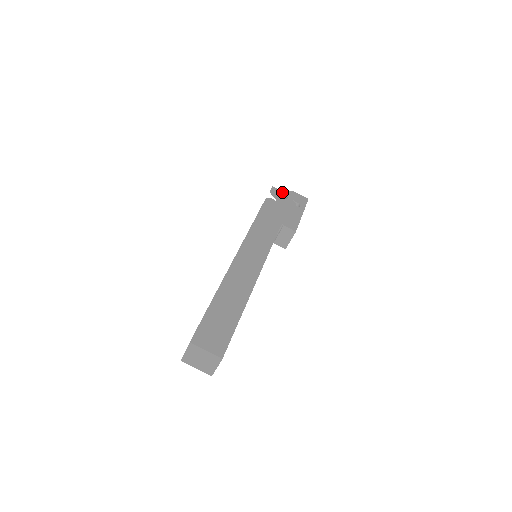
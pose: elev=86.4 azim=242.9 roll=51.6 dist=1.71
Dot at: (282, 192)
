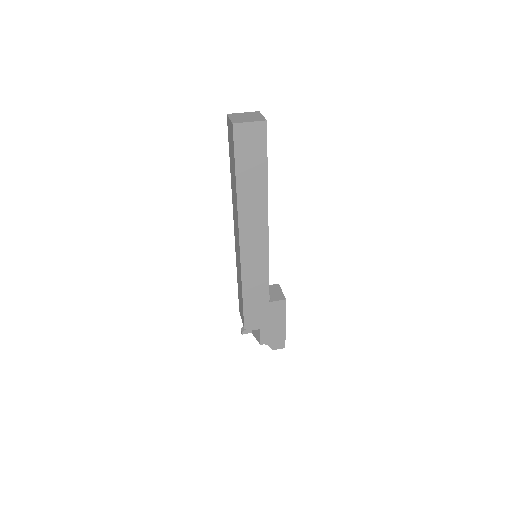
Dot at: occluded
